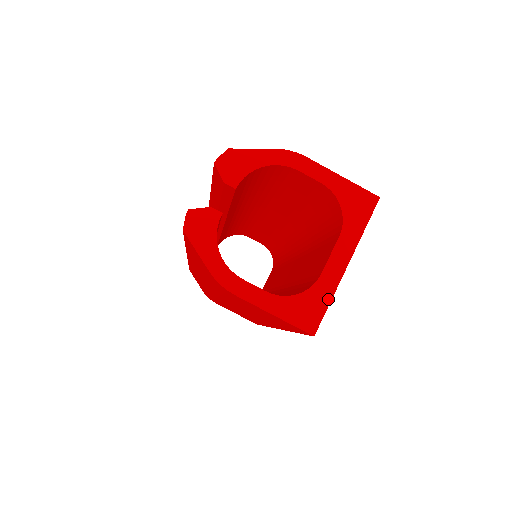
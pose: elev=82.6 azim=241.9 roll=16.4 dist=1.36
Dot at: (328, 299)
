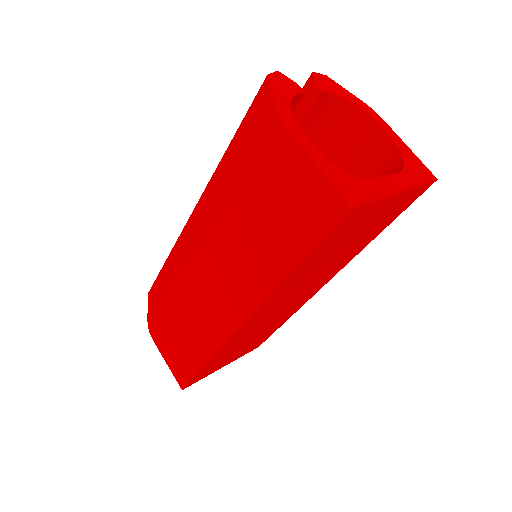
Dot at: (375, 197)
